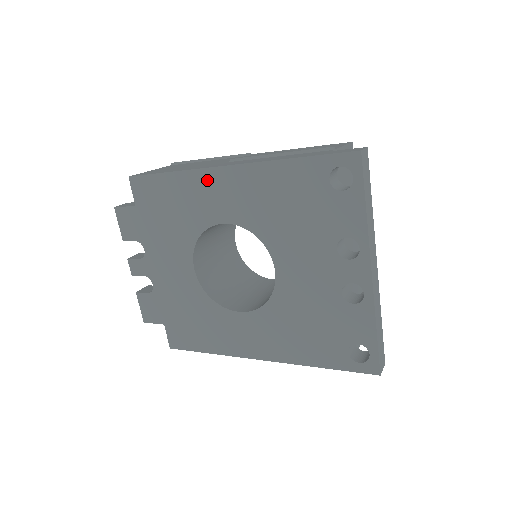
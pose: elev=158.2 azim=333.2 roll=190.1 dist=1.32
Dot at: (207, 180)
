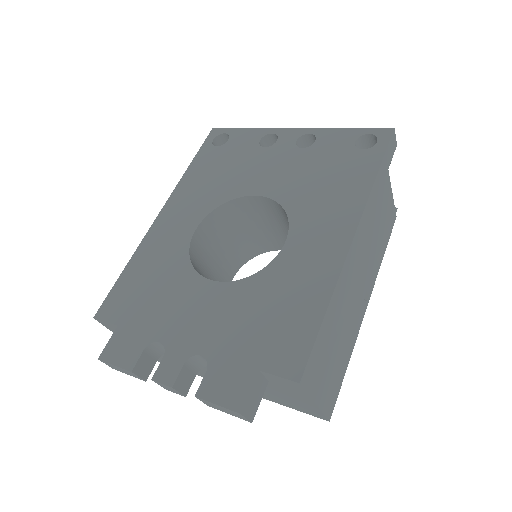
Dot at: (156, 233)
